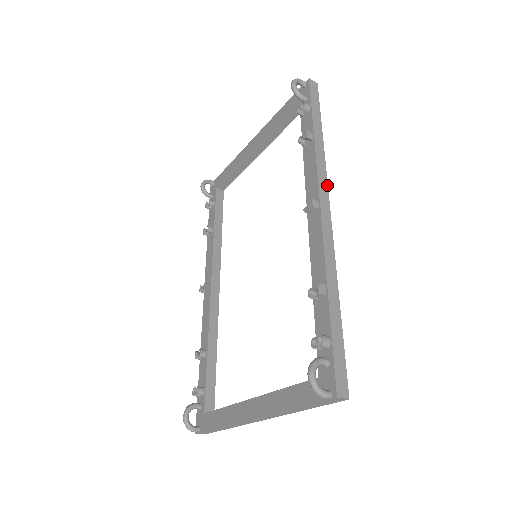
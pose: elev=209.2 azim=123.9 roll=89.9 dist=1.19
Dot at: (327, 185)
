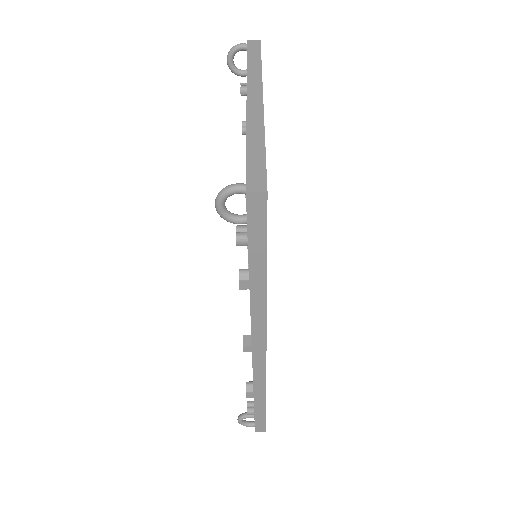
Dot at: occluded
